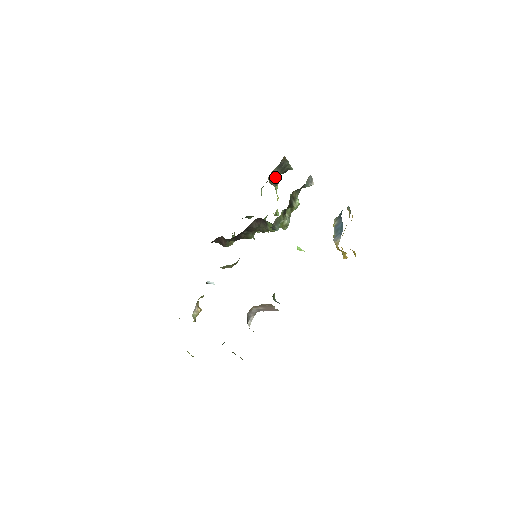
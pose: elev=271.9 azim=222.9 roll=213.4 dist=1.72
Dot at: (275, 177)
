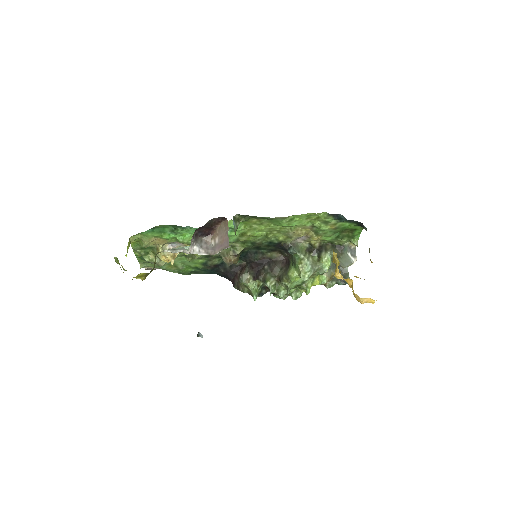
Dot at: occluded
